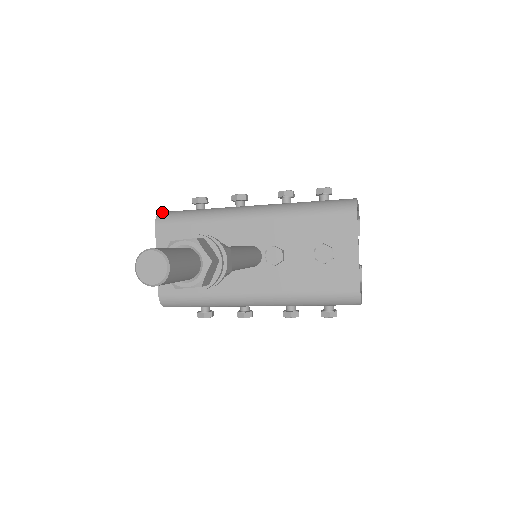
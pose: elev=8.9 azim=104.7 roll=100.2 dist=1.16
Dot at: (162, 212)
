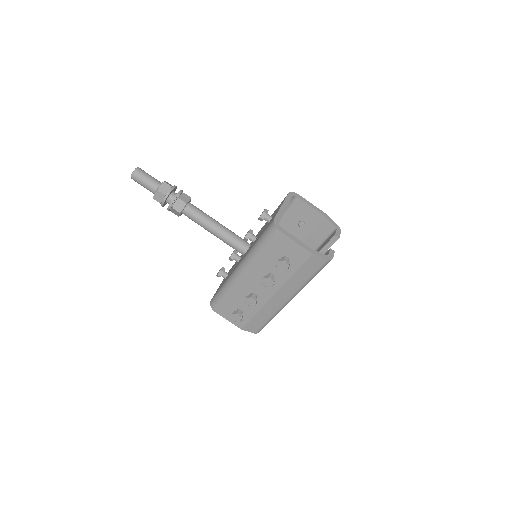
Dot at: occluded
